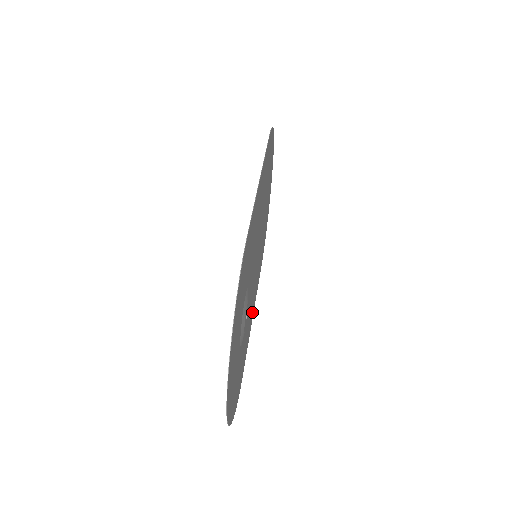
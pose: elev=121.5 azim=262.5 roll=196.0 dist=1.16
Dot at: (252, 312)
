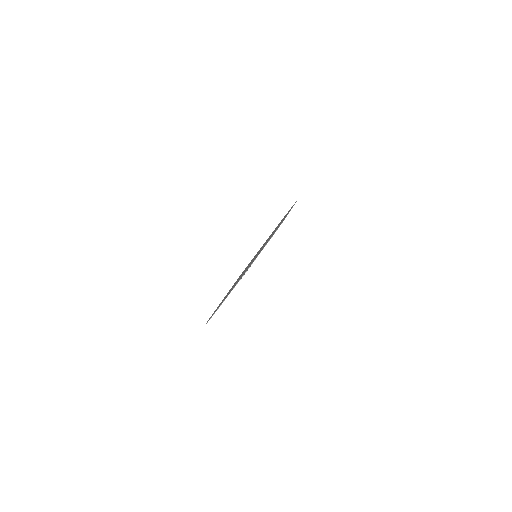
Dot at: occluded
